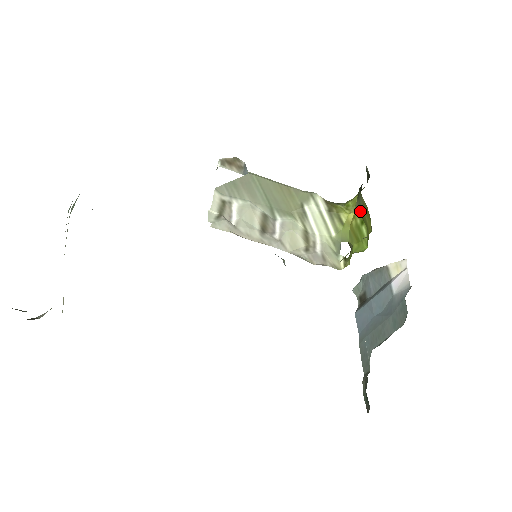
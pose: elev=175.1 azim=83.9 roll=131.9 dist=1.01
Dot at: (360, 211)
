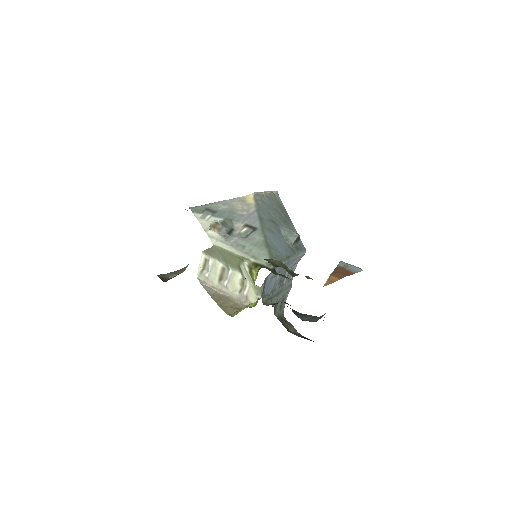
Dot at: occluded
